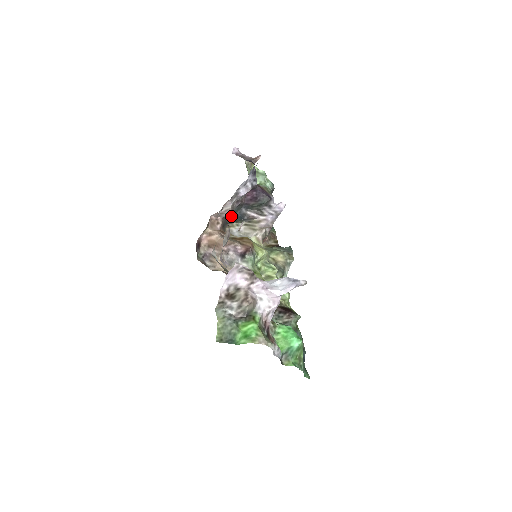
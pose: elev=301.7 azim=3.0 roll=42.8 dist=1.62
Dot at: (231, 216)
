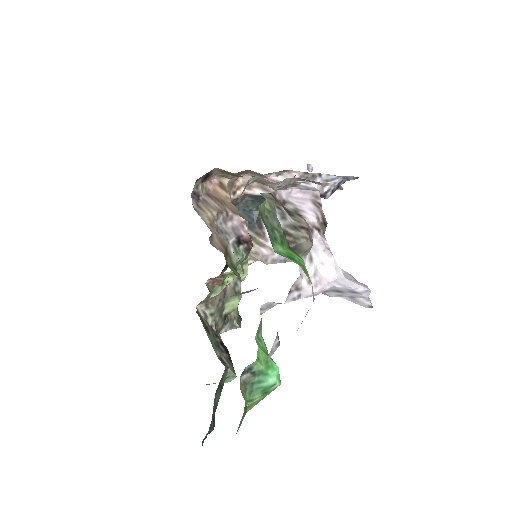
Dot at: (245, 208)
